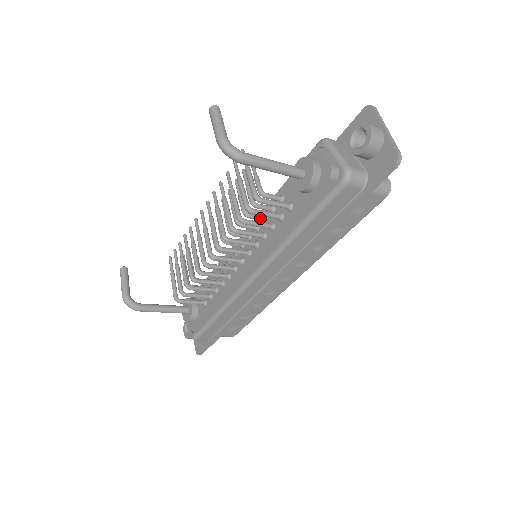
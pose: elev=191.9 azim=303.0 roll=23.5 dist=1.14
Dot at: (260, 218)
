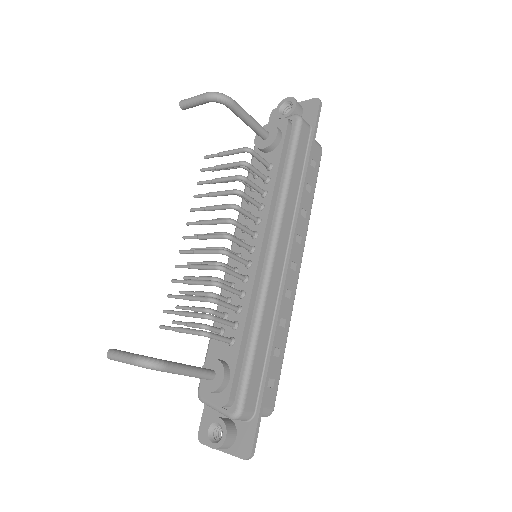
Dot at: occluded
